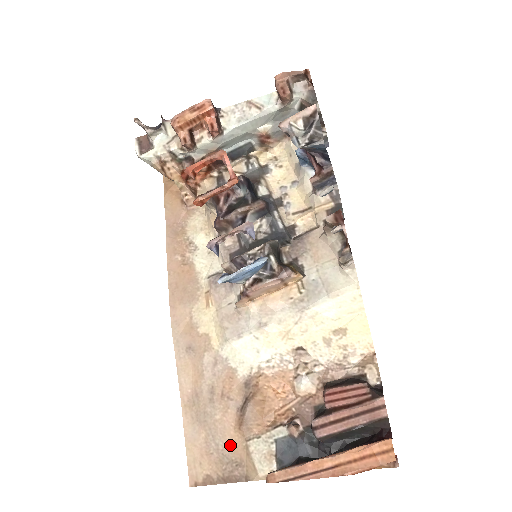
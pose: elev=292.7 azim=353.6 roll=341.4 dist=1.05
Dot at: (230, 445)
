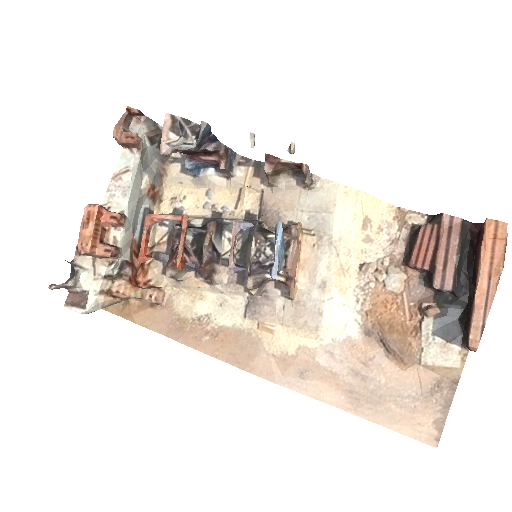
Dot at: (416, 383)
